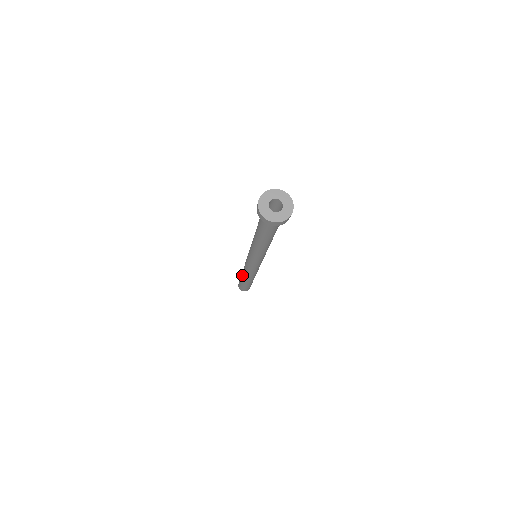
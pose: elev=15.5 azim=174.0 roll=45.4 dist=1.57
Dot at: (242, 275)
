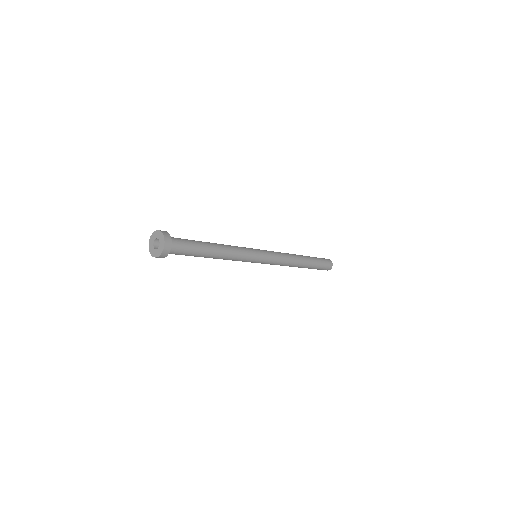
Dot at: occluded
